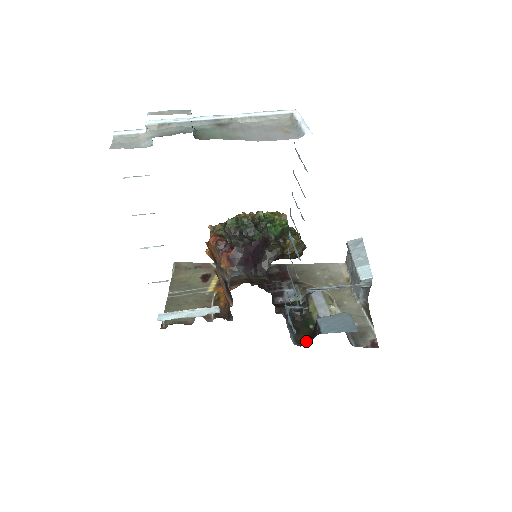
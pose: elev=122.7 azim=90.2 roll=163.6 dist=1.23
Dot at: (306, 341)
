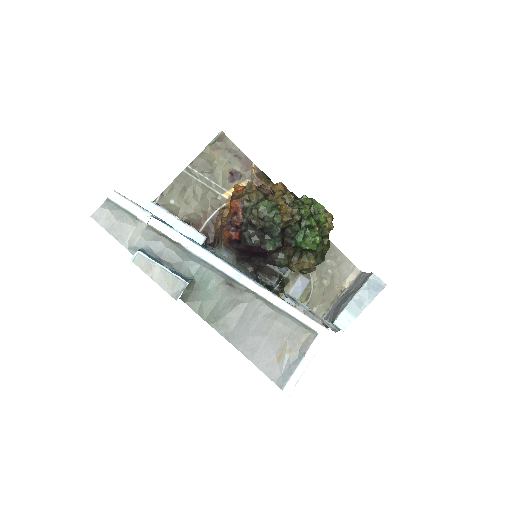
Dot at: occluded
